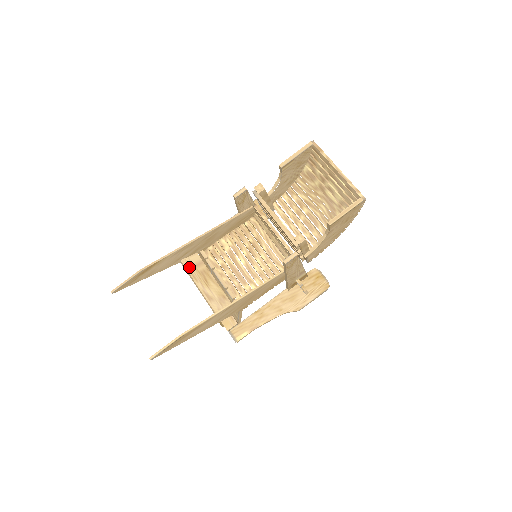
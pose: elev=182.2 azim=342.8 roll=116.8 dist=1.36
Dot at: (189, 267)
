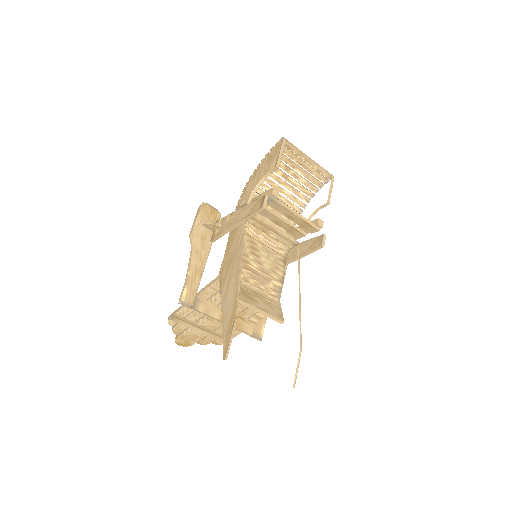
Dot at: occluded
